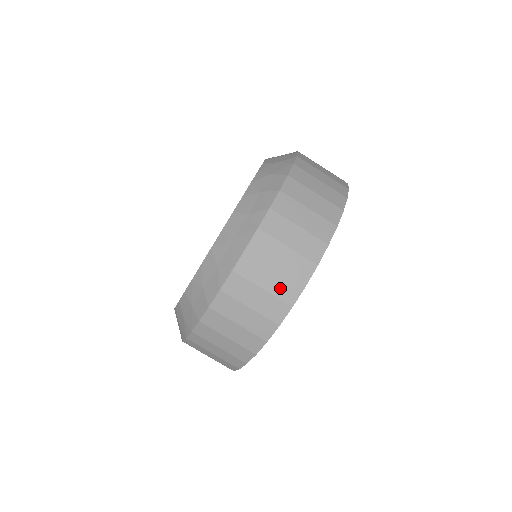
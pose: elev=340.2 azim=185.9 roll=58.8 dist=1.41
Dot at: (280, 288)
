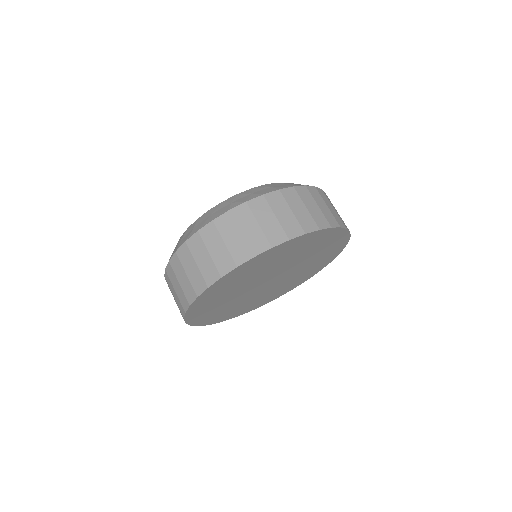
Dot at: (288, 224)
